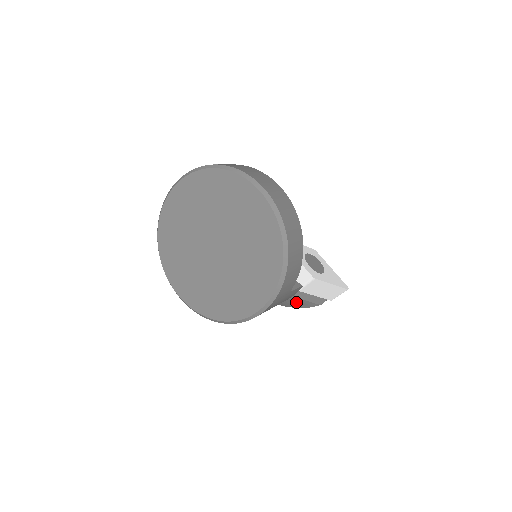
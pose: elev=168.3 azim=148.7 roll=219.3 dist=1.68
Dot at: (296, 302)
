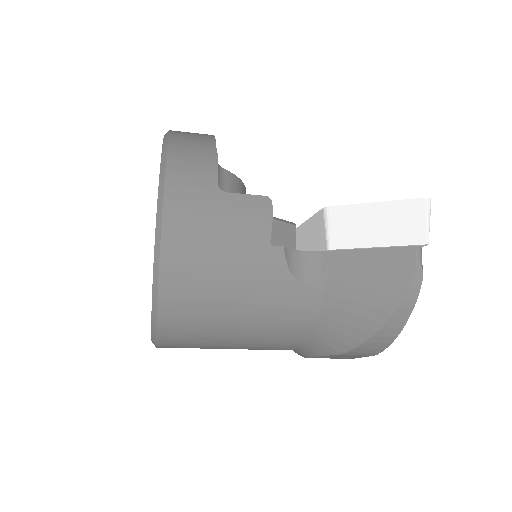
Dot at: (362, 288)
